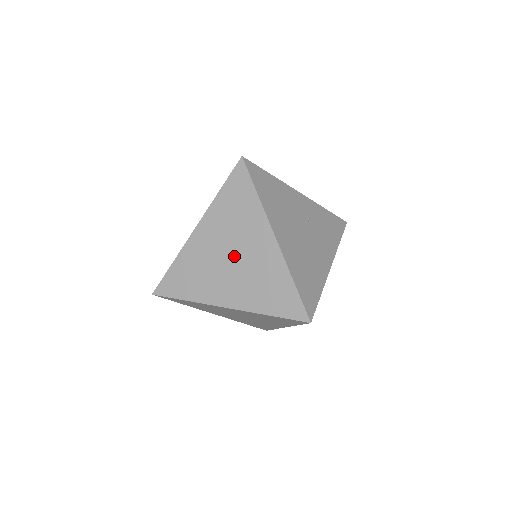
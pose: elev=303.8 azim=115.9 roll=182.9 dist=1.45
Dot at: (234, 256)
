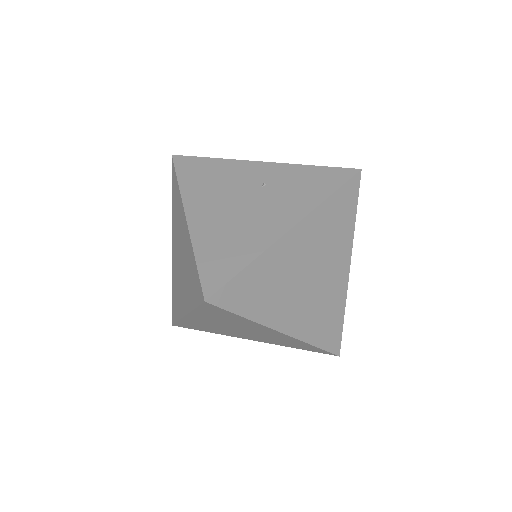
Dot at: (180, 256)
